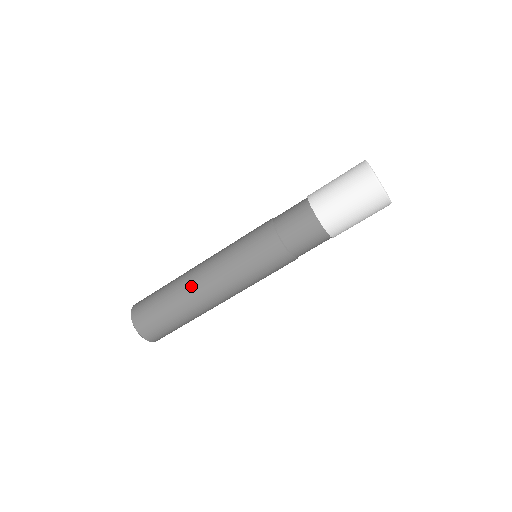
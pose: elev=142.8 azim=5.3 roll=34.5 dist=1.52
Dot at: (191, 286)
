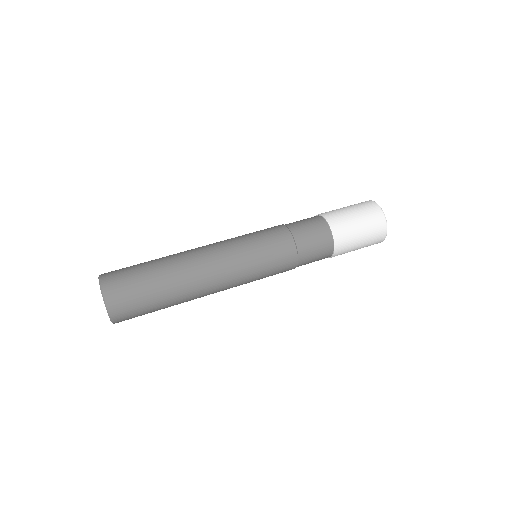
Dot at: (192, 272)
